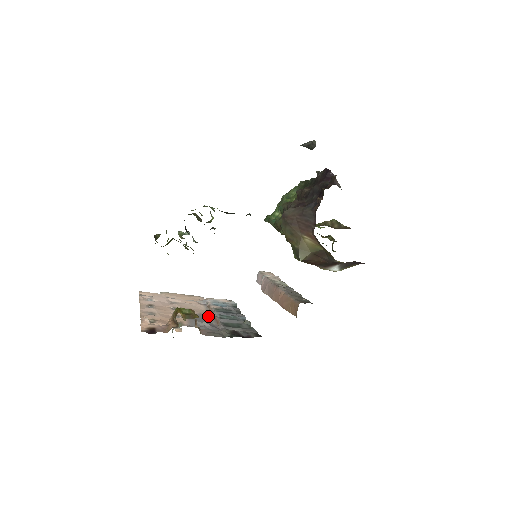
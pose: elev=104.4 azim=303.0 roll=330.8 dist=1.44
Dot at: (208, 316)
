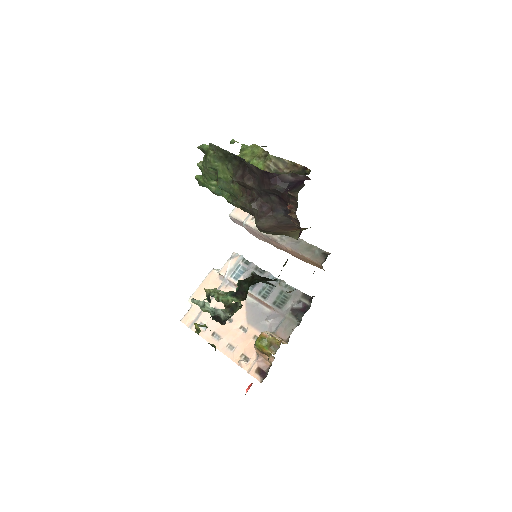
Dot at: (253, 302)
